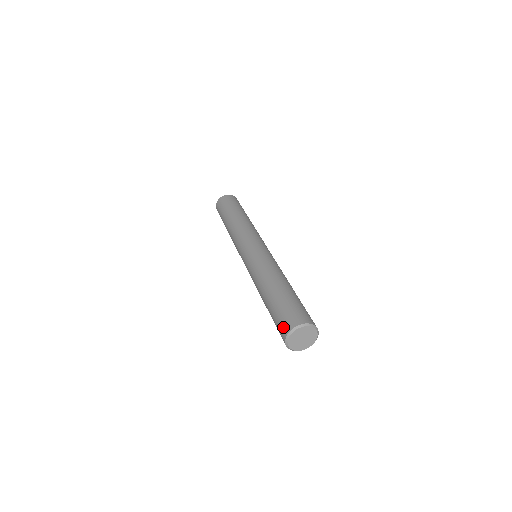
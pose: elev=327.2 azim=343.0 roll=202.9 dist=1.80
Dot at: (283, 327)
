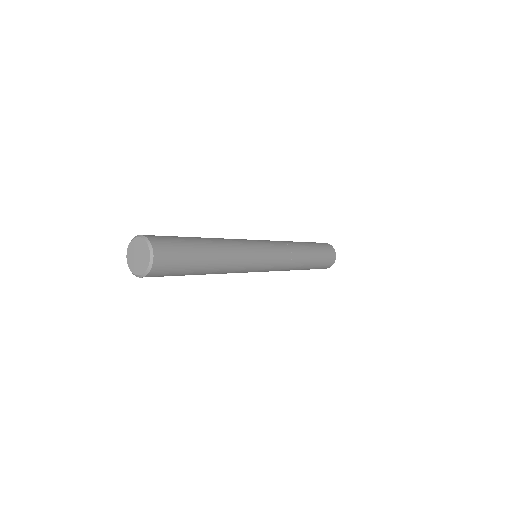
Dot at: occluded
